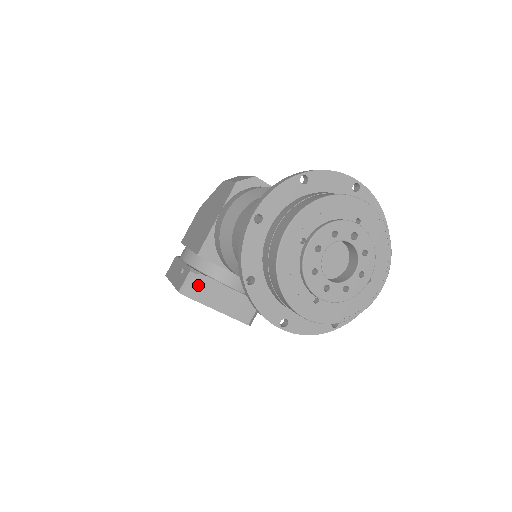
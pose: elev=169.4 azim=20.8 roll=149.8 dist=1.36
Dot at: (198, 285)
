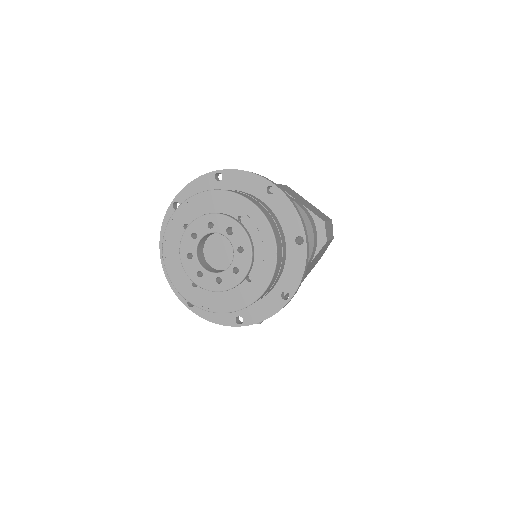
Dot at: occluded
